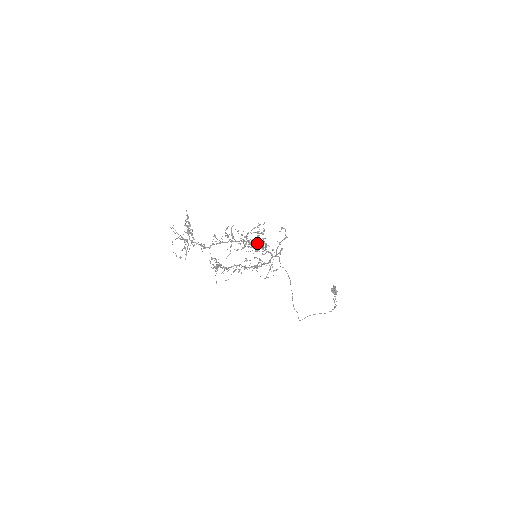
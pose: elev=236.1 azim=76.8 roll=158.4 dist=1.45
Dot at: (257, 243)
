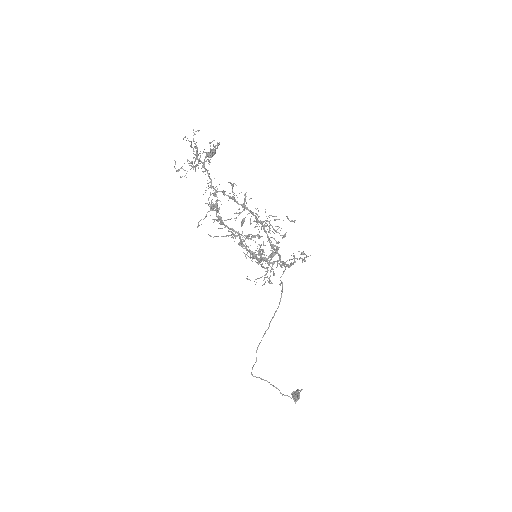
Dot at: (270, 237)
